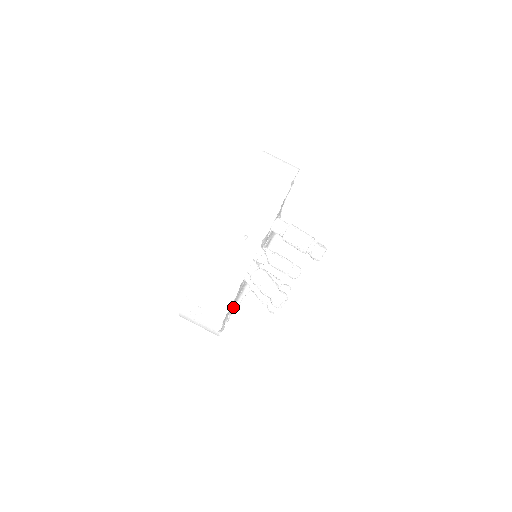
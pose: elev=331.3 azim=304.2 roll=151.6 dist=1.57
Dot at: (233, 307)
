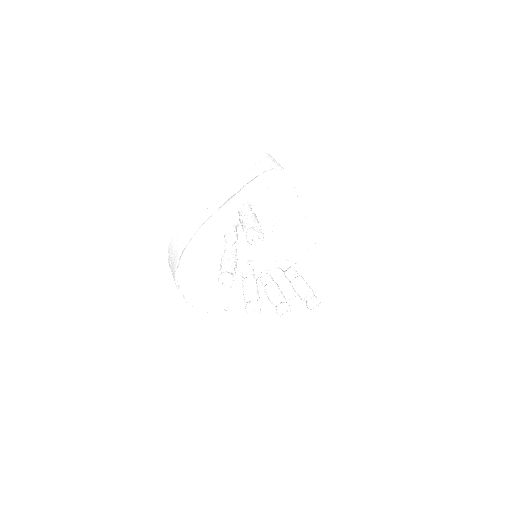
Dot at: (239, 307)
